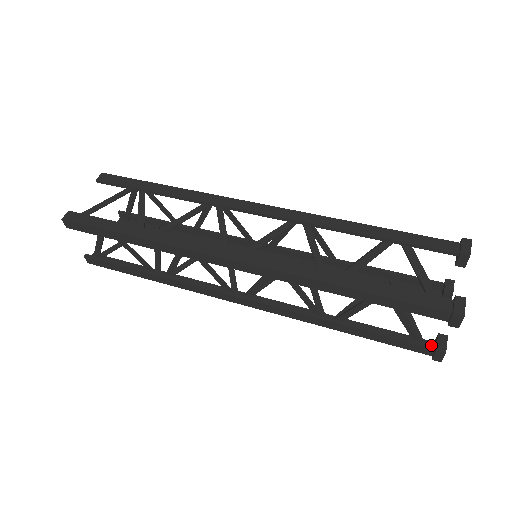
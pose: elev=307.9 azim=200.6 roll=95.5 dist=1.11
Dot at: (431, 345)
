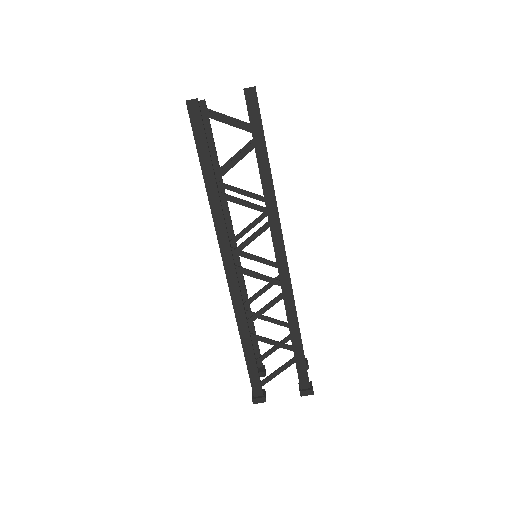
Dot at: occluded
